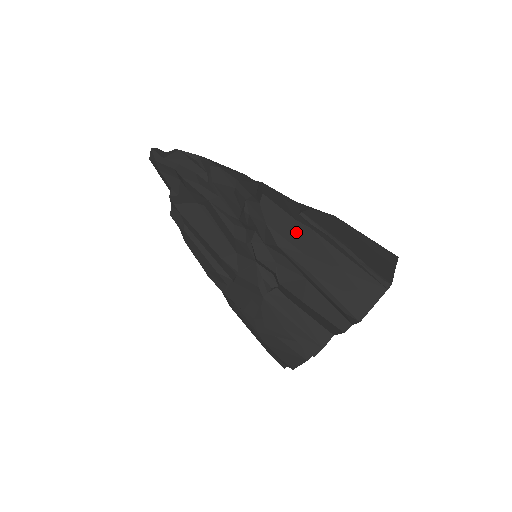
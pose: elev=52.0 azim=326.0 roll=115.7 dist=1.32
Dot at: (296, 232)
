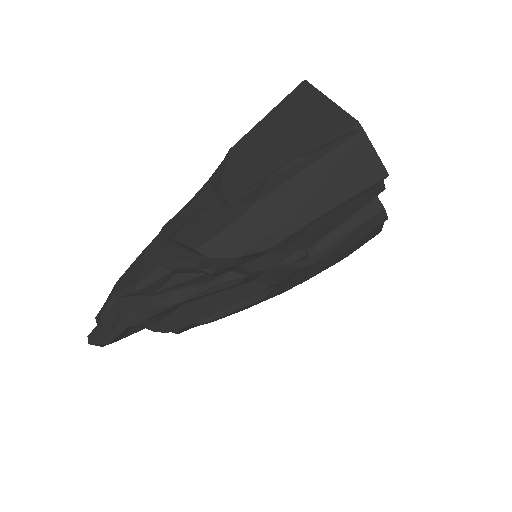
Dot at: (257, 223)
